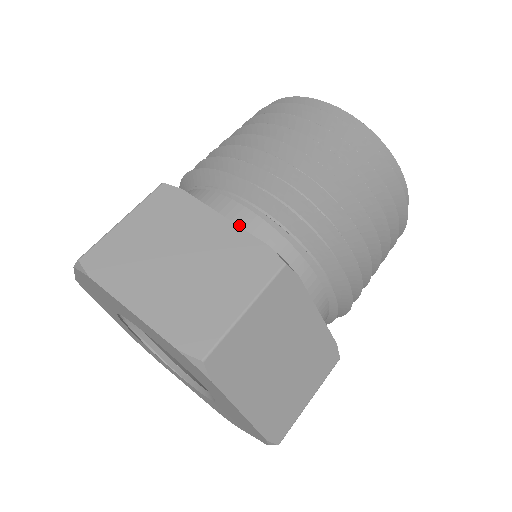
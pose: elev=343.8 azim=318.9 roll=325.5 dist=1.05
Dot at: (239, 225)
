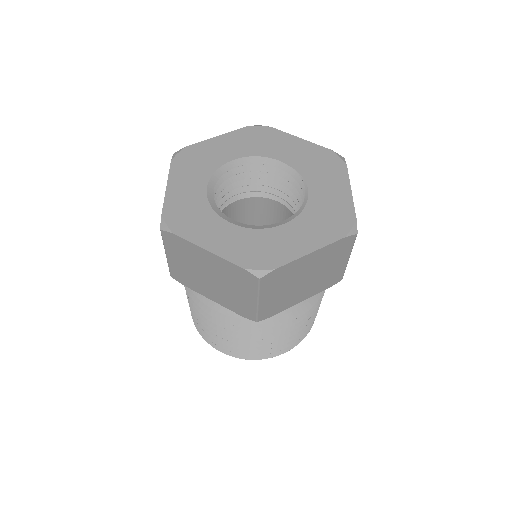
Dot at: occluded
